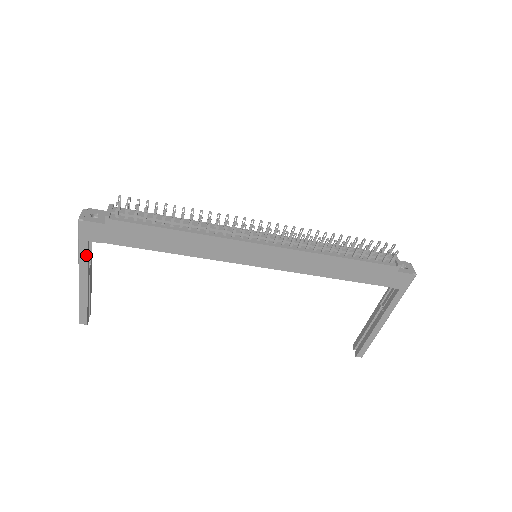
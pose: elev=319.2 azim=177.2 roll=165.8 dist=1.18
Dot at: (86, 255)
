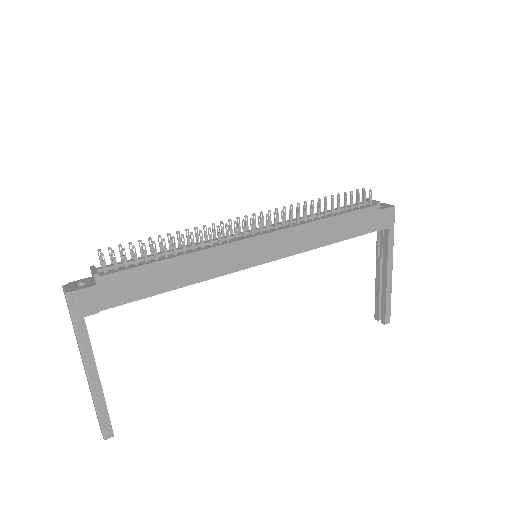
Dot at: (86, 337)
